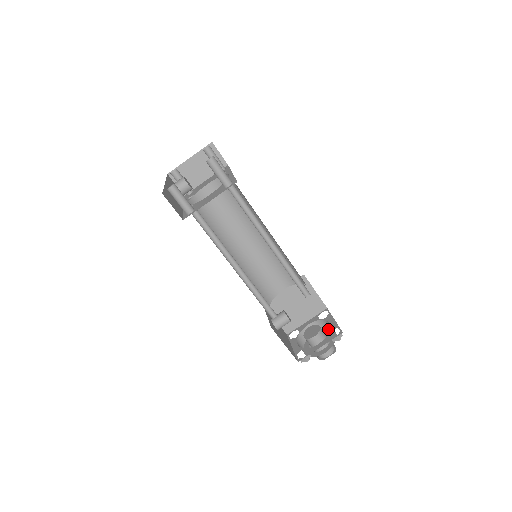
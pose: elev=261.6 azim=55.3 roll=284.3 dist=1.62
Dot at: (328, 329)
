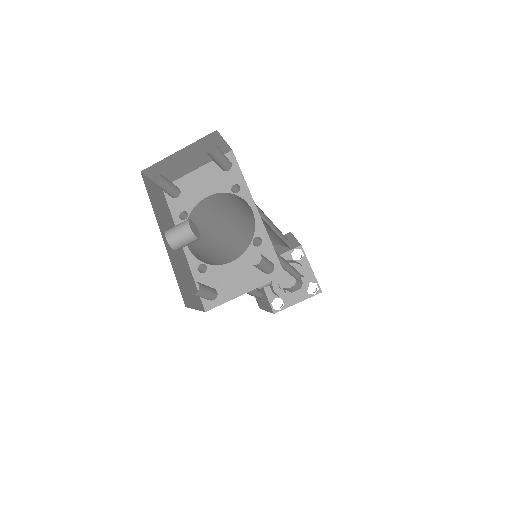
Dot at: (299, 266)
